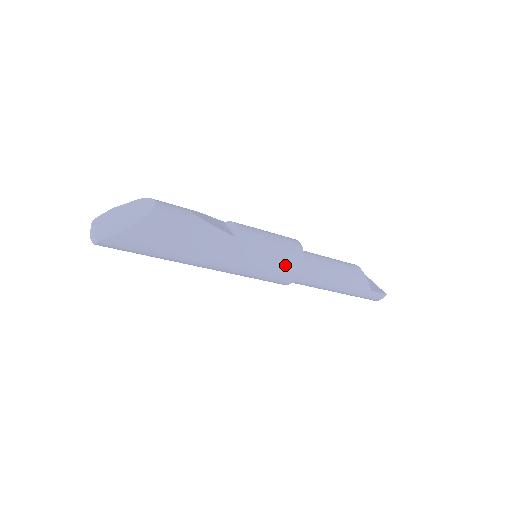
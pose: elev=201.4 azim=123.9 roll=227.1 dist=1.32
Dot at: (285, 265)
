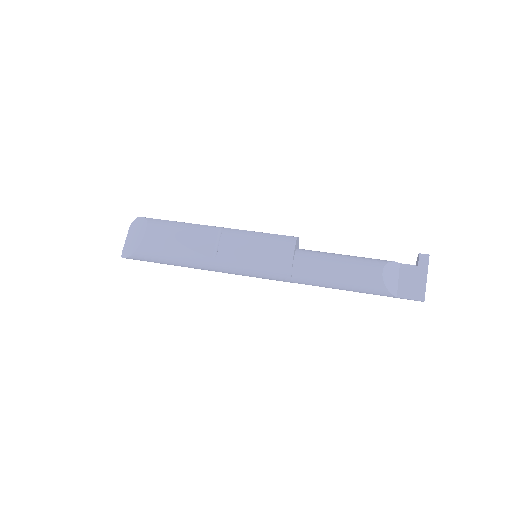
Dot at: (271, 277)
